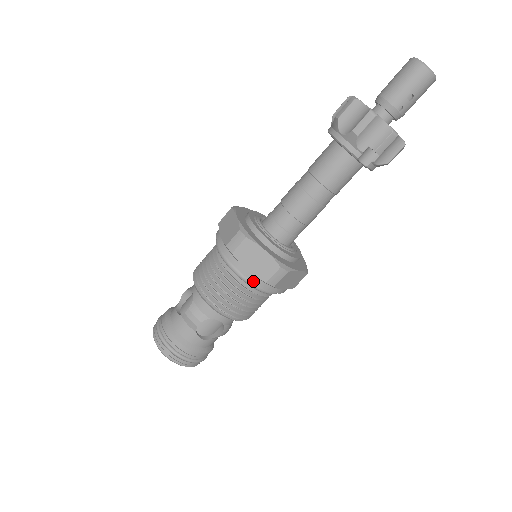
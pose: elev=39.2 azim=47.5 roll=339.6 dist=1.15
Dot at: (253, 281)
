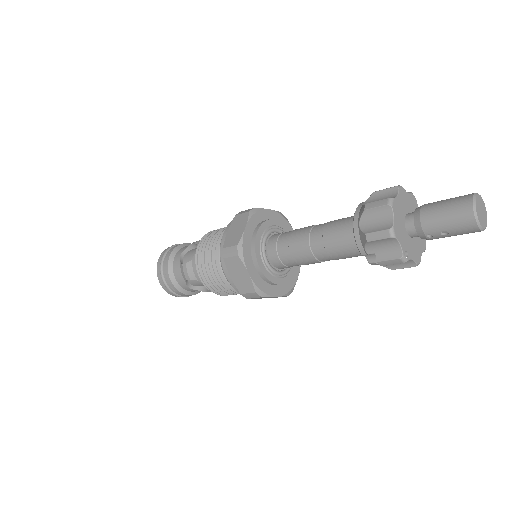
Dot at: (232, 286)
